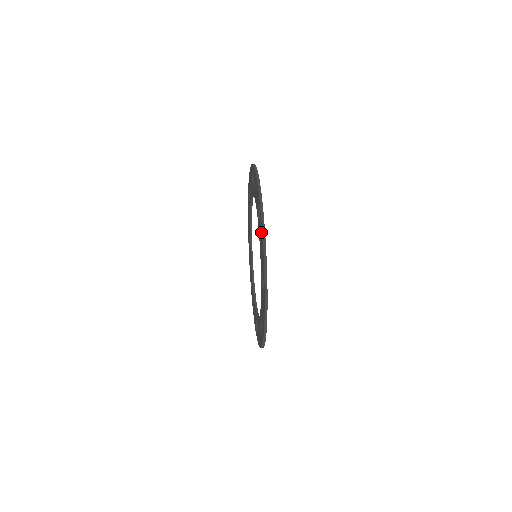
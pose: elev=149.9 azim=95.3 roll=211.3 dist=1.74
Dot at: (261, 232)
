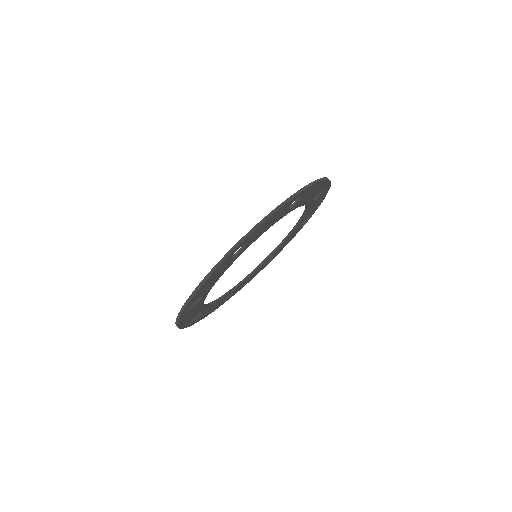
Dot at: occluded
